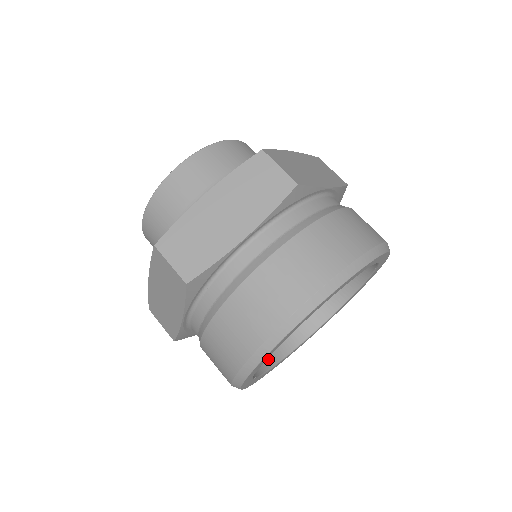
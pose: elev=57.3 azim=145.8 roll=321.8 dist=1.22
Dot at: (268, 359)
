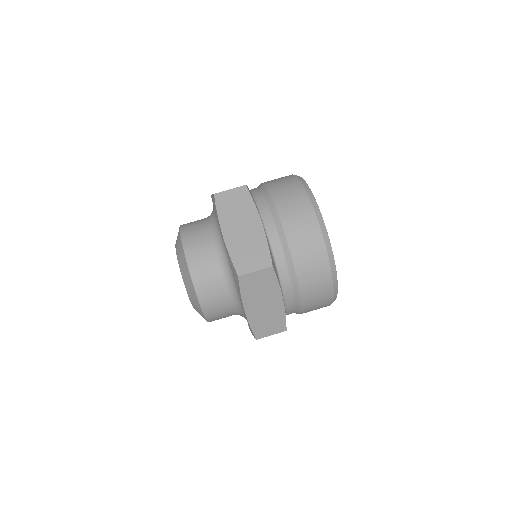
Dot at: occluded
